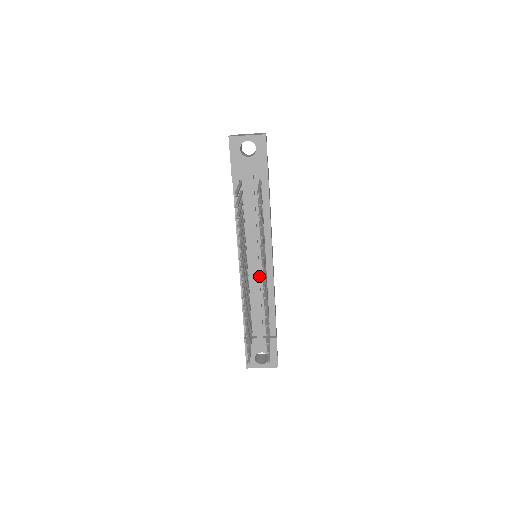
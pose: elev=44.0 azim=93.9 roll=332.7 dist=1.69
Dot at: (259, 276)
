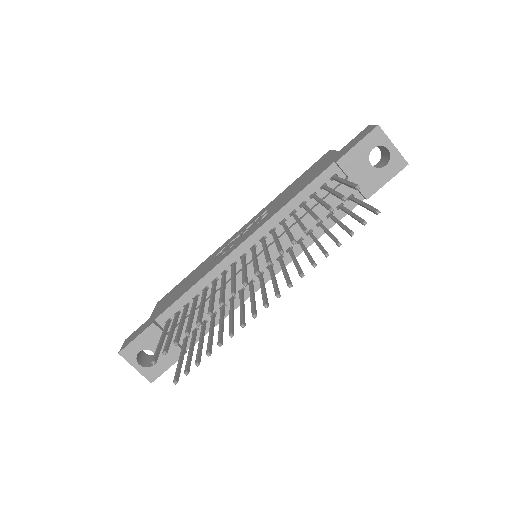
Dot at: occluded
